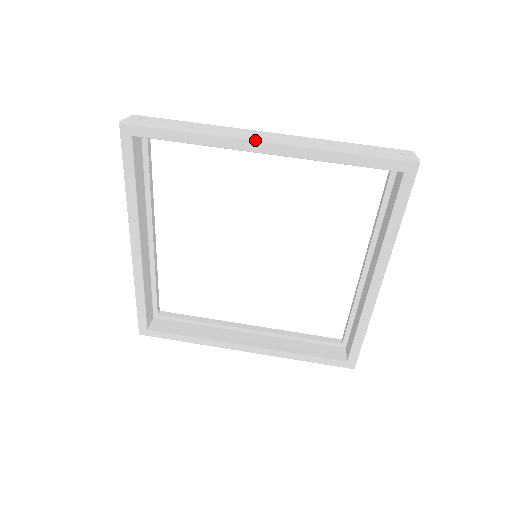
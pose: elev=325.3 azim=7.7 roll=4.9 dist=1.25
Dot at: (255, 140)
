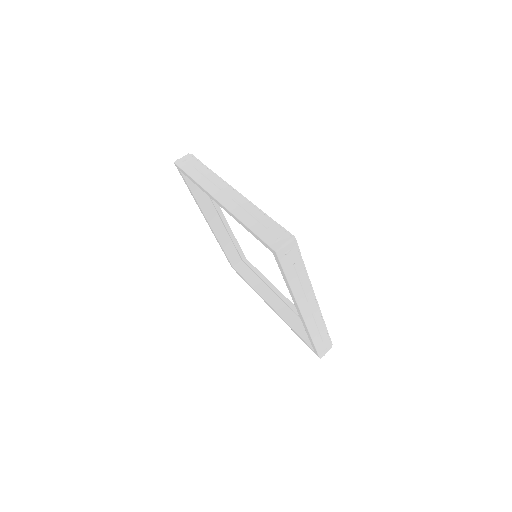
Dot at: (213, 197)
